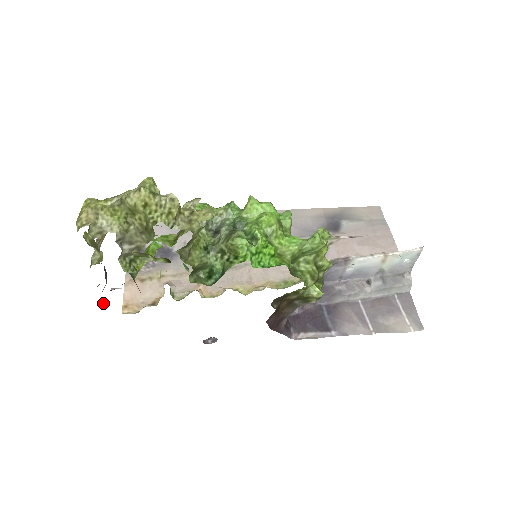
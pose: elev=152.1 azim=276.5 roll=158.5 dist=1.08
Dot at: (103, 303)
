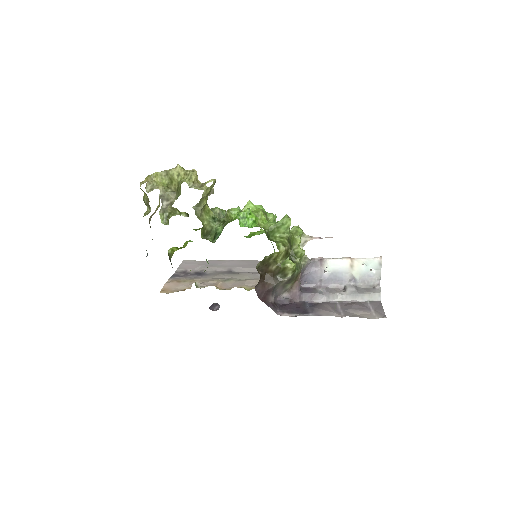
Dot at: (146, 256)
